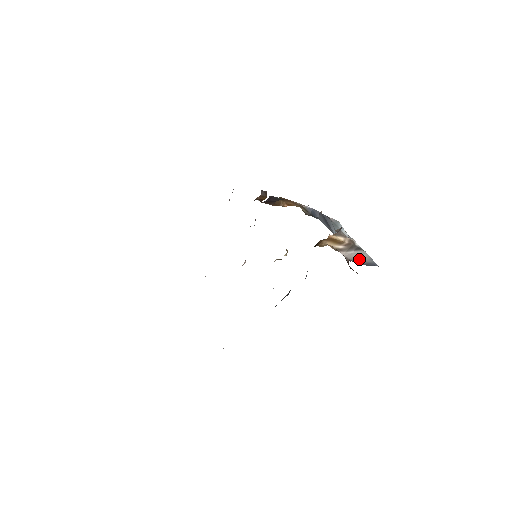
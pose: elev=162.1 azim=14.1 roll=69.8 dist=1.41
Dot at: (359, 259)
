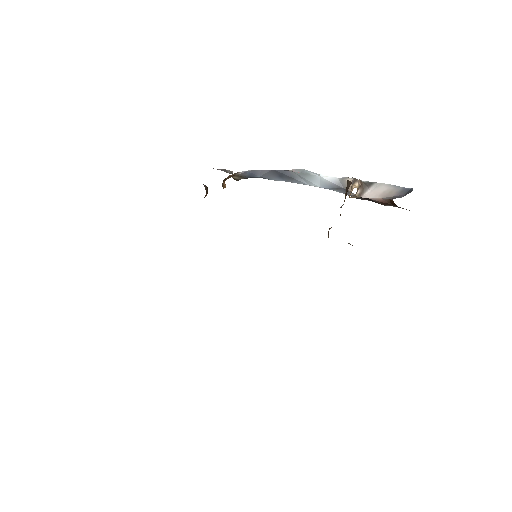
Dot at: (390, 193)
